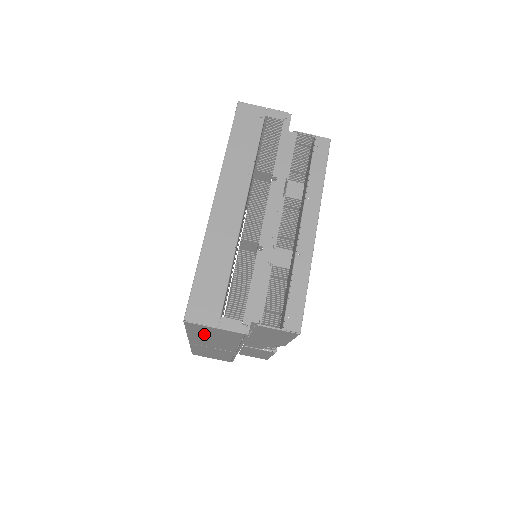
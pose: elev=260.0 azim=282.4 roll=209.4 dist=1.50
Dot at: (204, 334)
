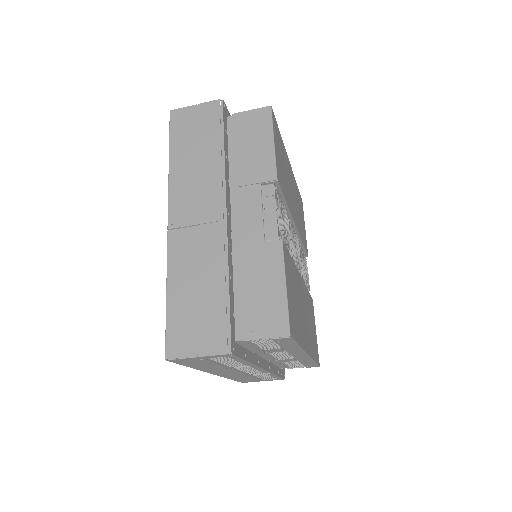
Dot at: occluded
